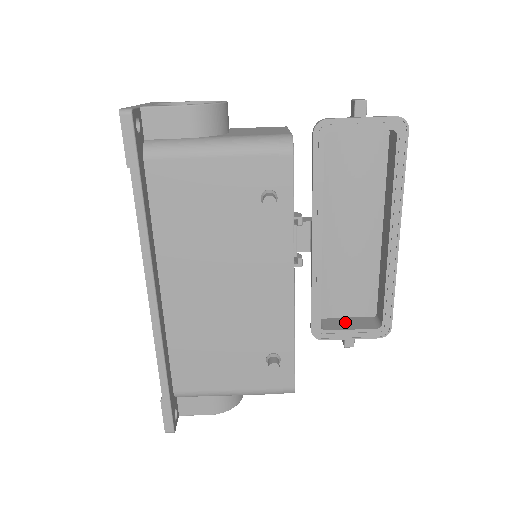
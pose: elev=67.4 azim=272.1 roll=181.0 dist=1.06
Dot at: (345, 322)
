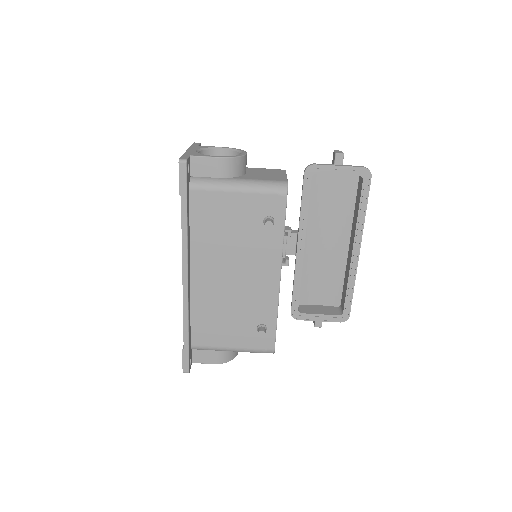
Dot at: (317, 308)
